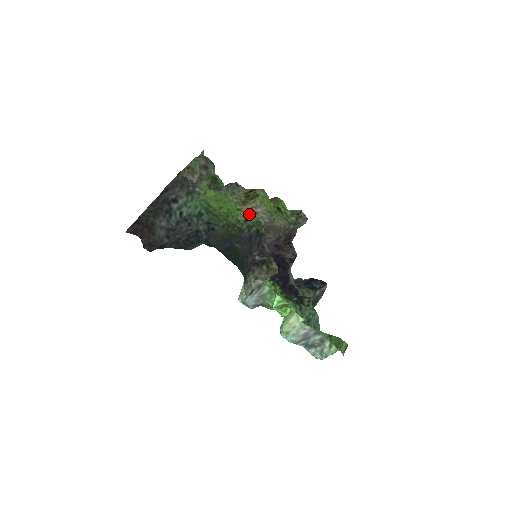
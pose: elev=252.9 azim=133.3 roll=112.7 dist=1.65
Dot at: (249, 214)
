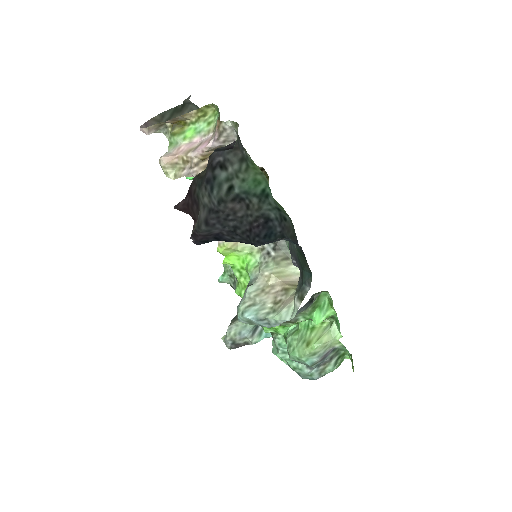
Dot at: occluded
